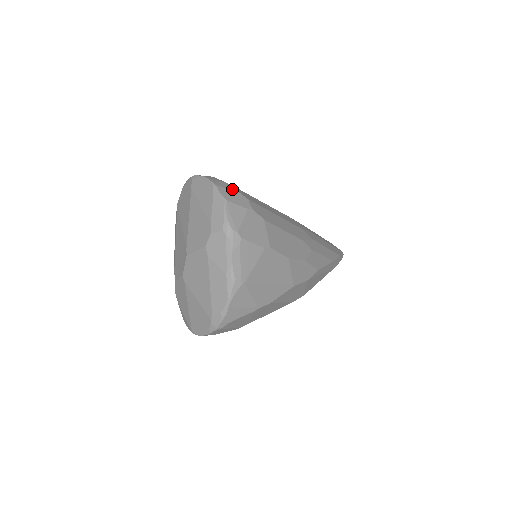
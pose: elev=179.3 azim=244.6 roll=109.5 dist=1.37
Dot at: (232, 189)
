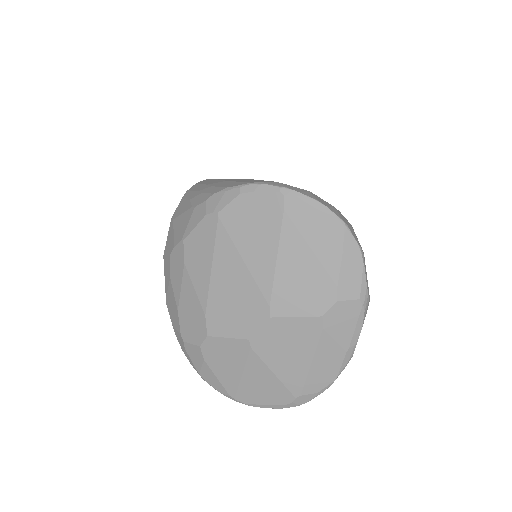
Dot at: (348, 222)
